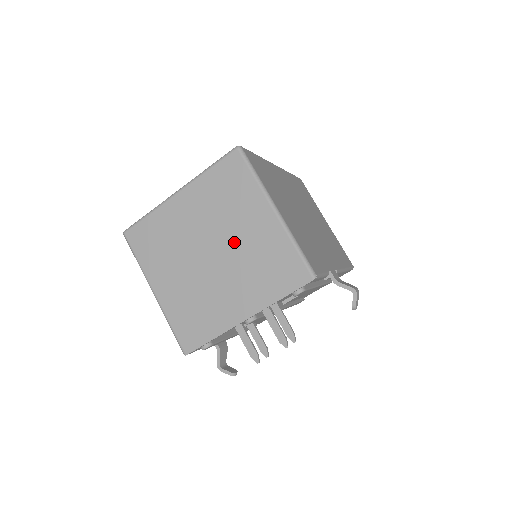
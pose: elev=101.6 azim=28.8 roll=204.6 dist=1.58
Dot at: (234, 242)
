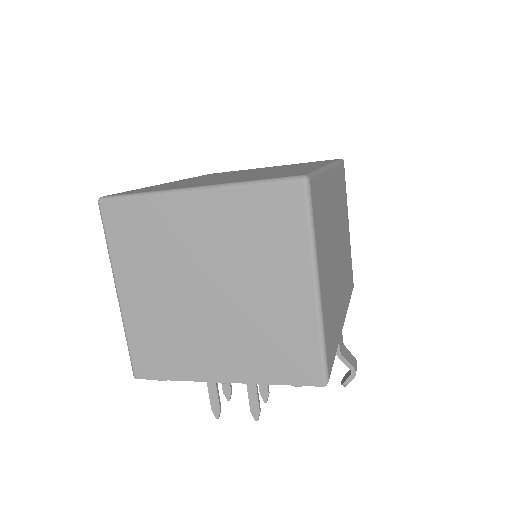
Dot at: (246, 295)
